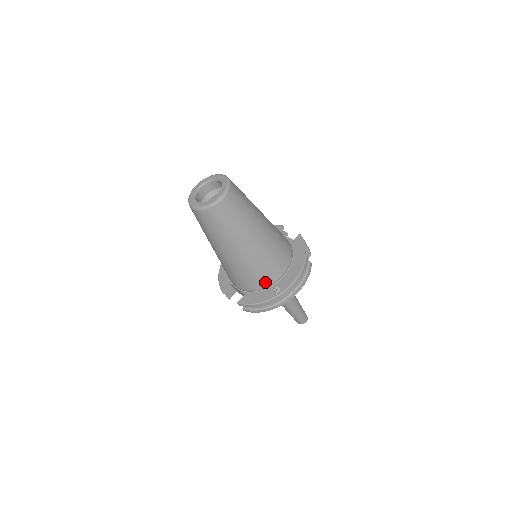
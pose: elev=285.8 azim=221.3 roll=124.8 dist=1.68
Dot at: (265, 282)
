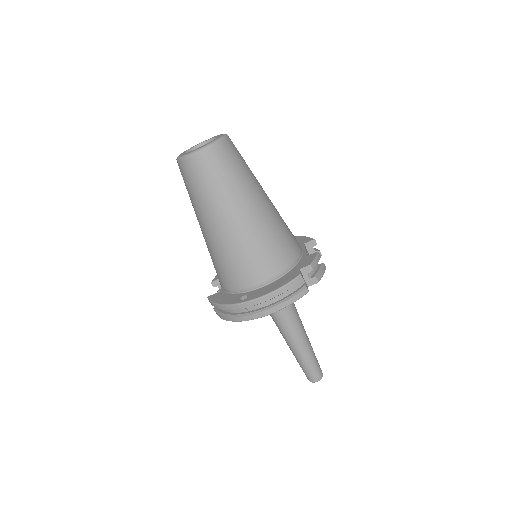
Dot at: (236, 283)
